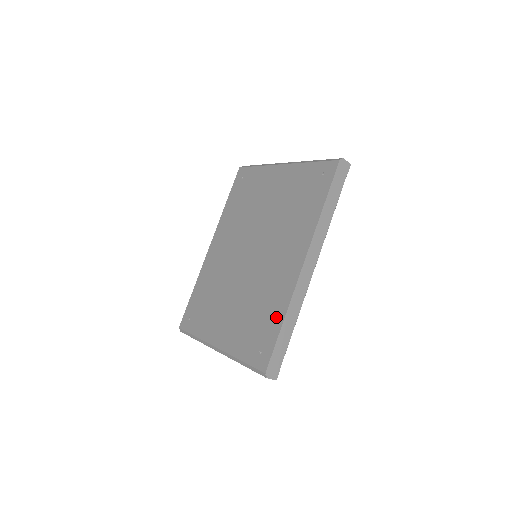
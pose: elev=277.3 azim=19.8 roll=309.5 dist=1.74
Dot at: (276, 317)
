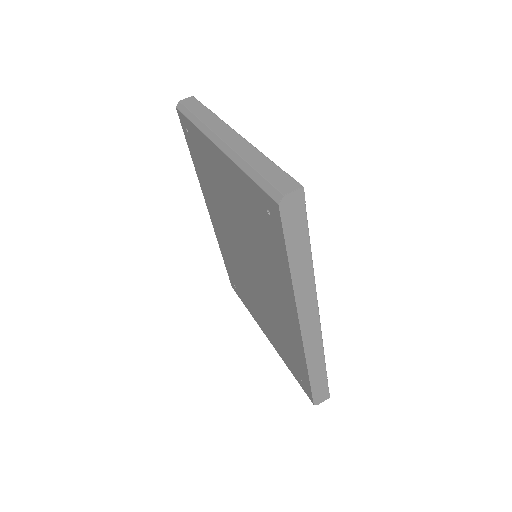
Dot at: (300, 362)
